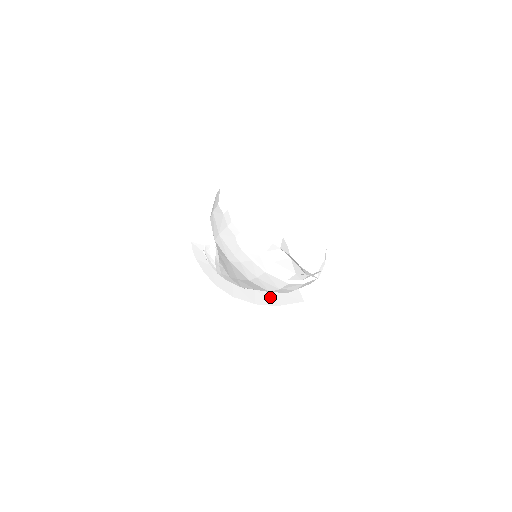
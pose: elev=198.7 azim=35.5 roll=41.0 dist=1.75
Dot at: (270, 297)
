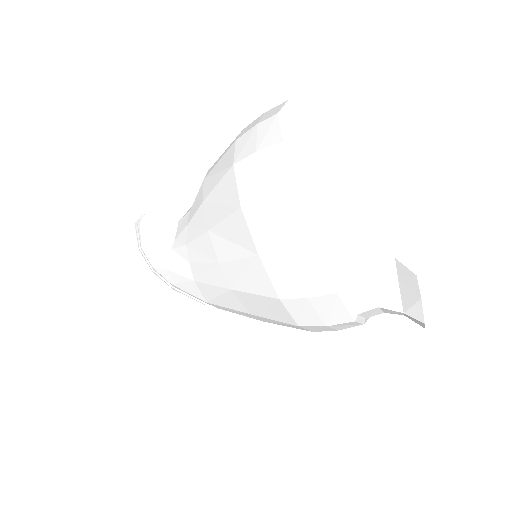
Dot at: (247, 328)
